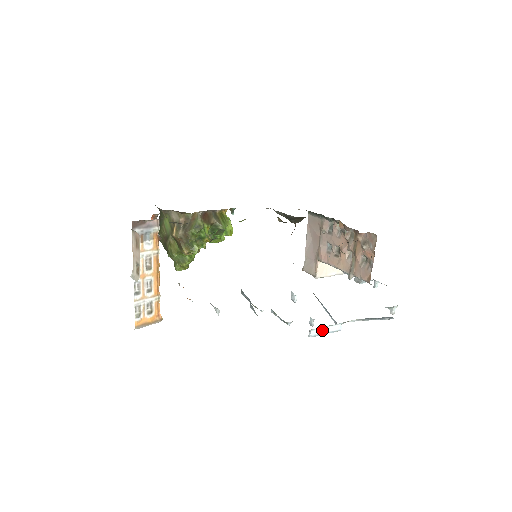
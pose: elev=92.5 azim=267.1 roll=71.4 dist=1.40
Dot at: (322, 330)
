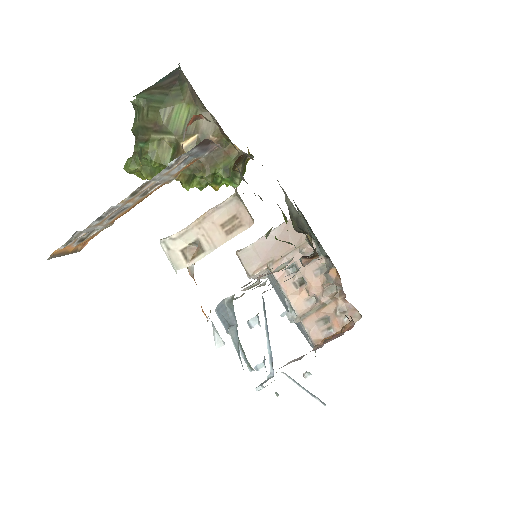
Dot at: (276, 393)
